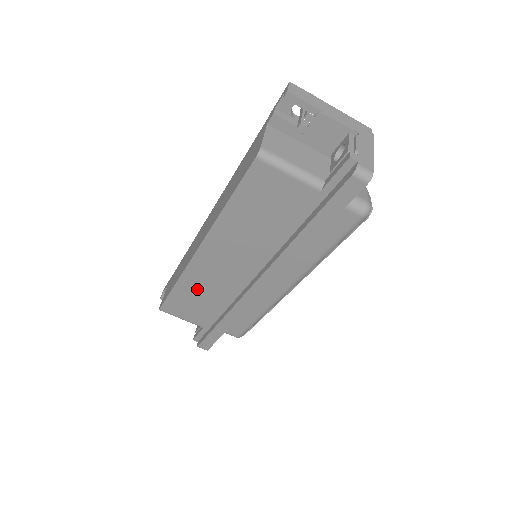
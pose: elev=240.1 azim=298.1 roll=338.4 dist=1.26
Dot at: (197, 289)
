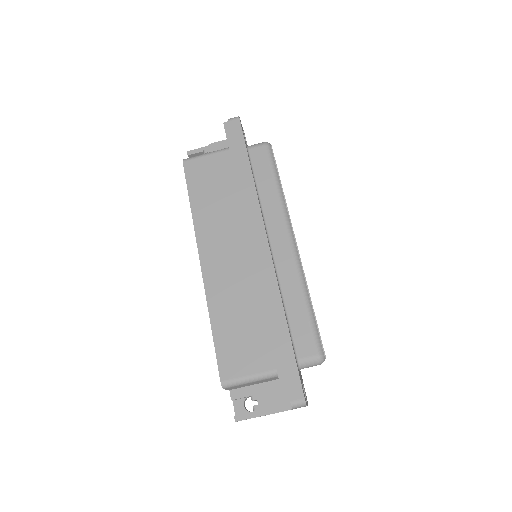
Dot at: (230, 310)
